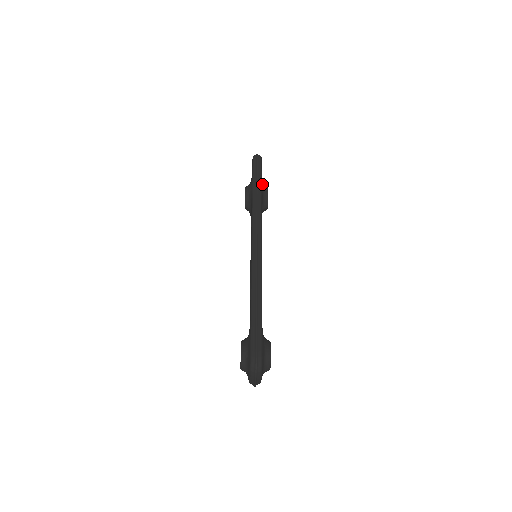
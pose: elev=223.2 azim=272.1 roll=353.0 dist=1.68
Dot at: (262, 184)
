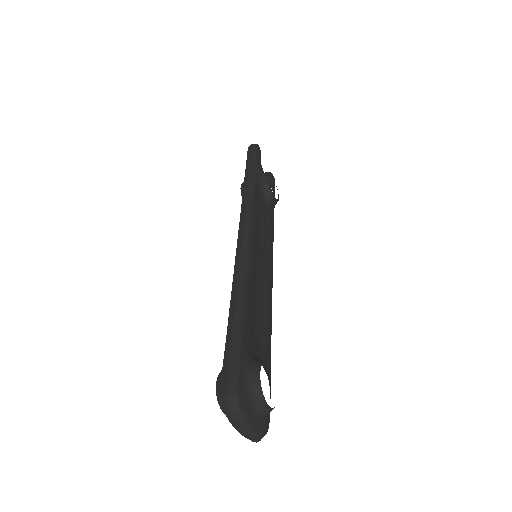
Dot at: (258, 171)
